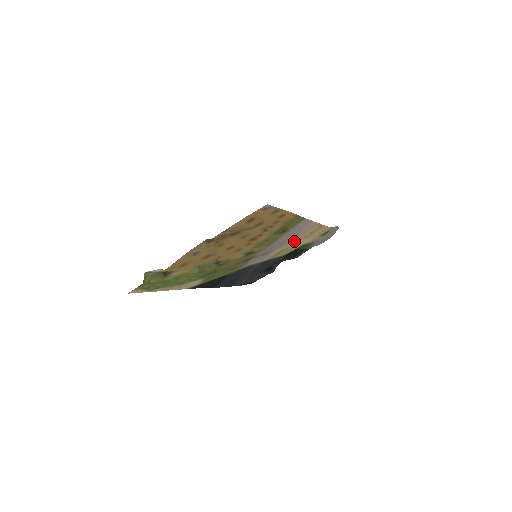
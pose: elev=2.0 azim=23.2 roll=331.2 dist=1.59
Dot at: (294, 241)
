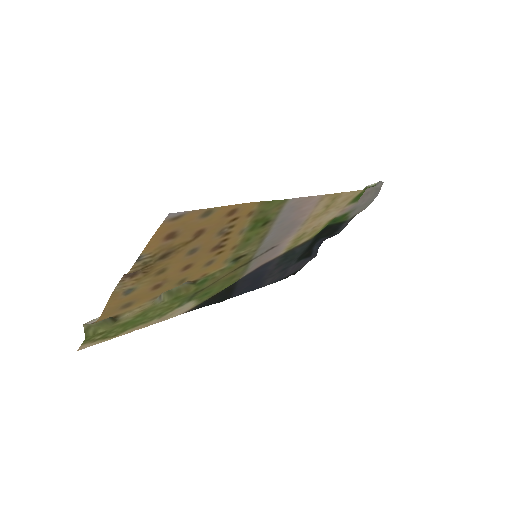
Dot at: (306, 223)
